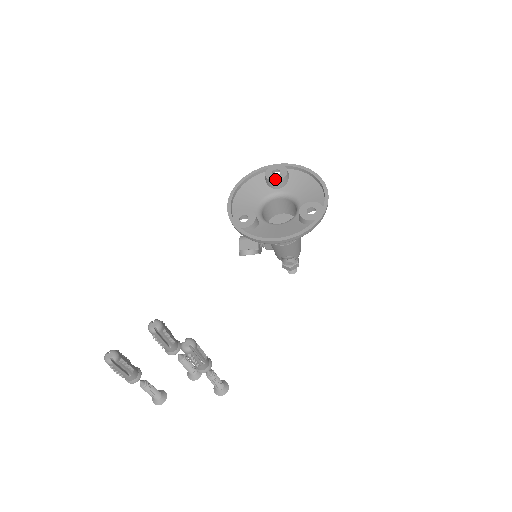
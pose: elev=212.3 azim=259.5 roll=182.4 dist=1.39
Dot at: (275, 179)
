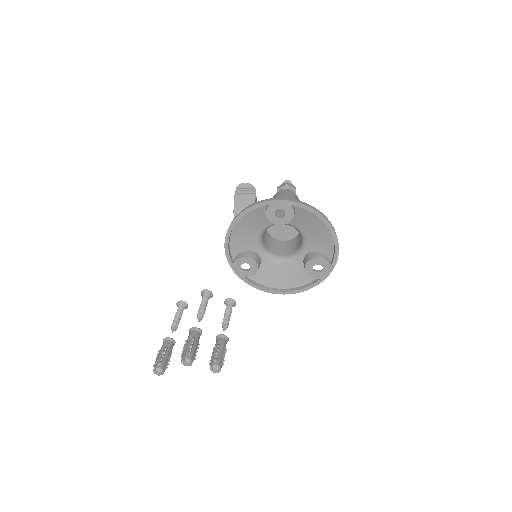
Dot at: (279, 223)
